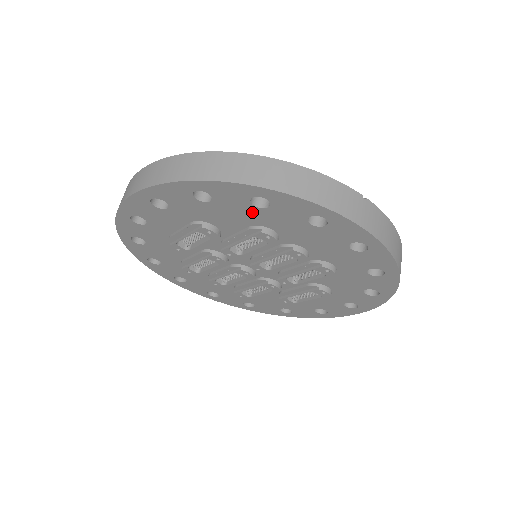
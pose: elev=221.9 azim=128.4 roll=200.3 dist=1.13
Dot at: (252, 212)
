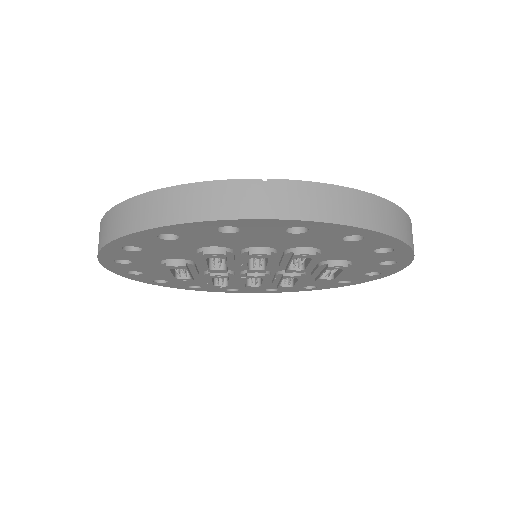
Dot at: (177, 243)
